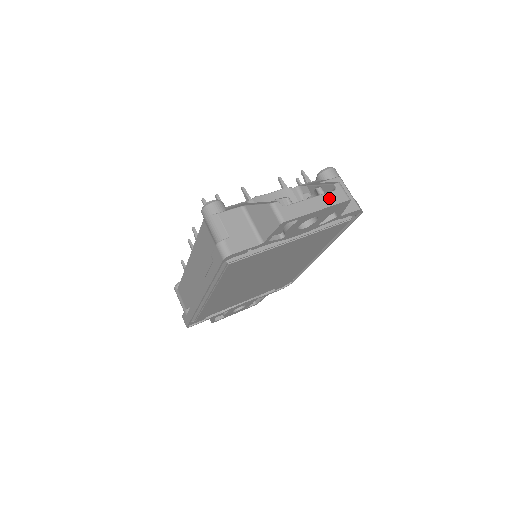
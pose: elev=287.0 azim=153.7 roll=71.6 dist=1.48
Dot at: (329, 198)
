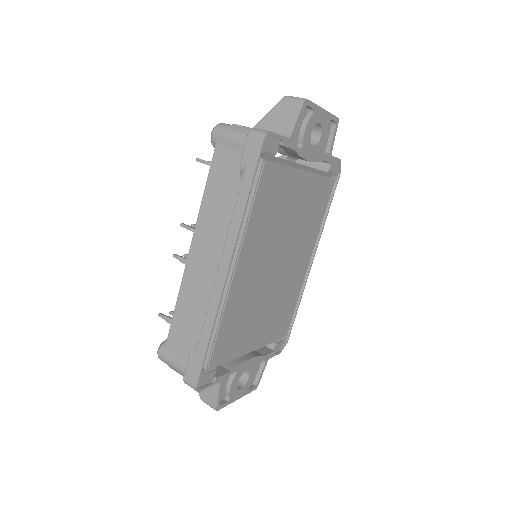
Dot at: occluded
